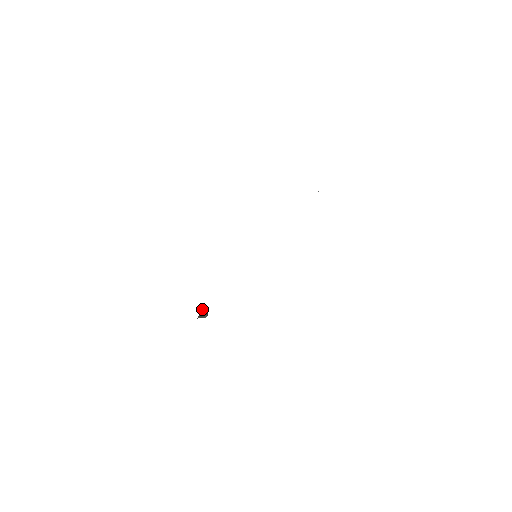
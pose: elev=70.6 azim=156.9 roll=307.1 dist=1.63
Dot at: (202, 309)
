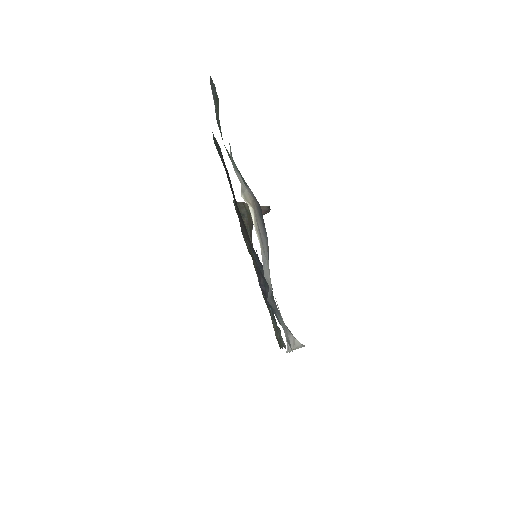
Dot at: occluded
